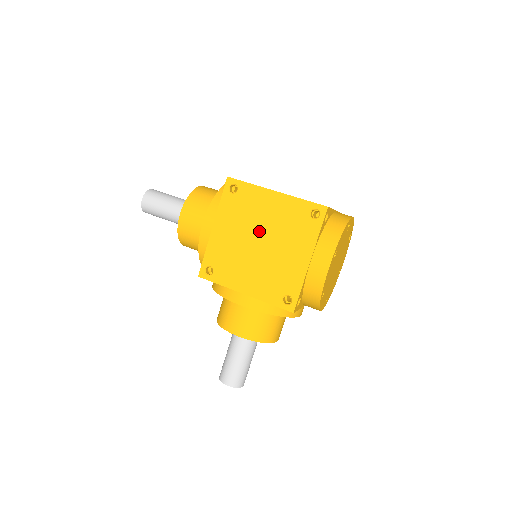
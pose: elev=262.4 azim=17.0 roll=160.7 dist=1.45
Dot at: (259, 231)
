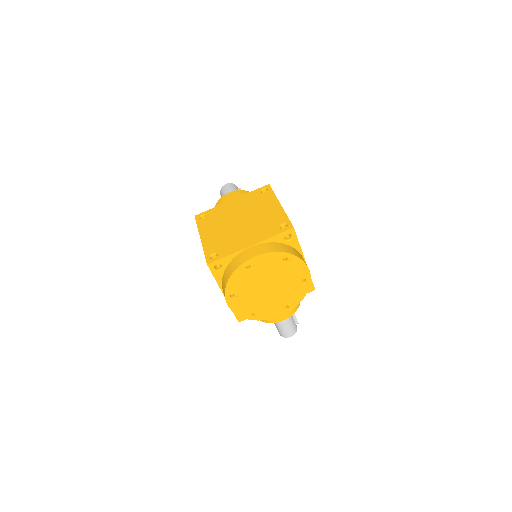
Dot at: occluded
